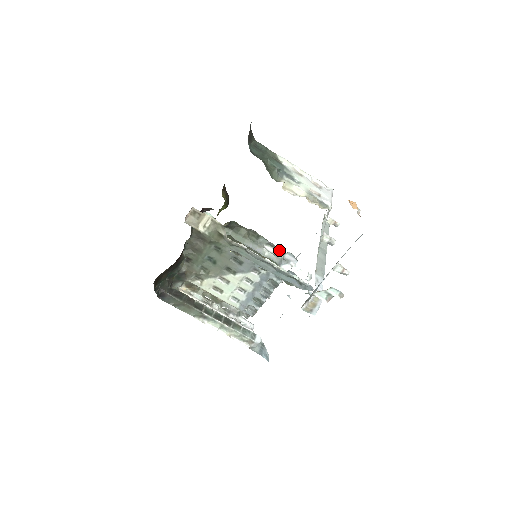
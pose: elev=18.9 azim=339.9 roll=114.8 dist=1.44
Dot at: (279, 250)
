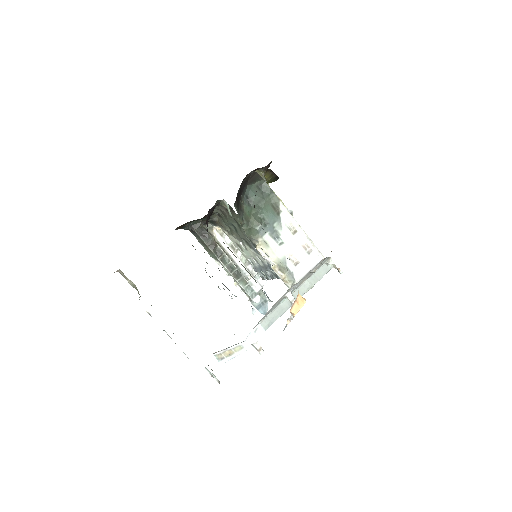
Dot at: occluded
